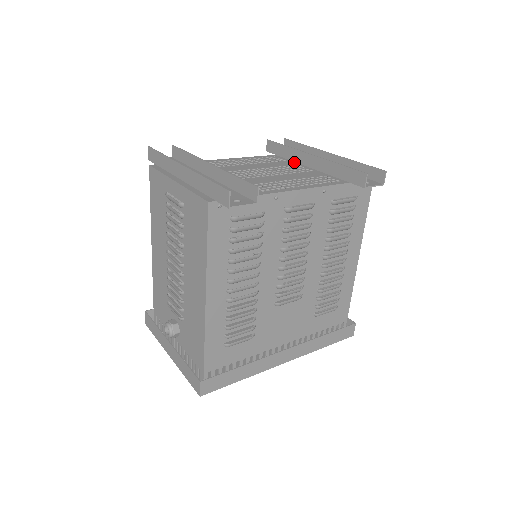
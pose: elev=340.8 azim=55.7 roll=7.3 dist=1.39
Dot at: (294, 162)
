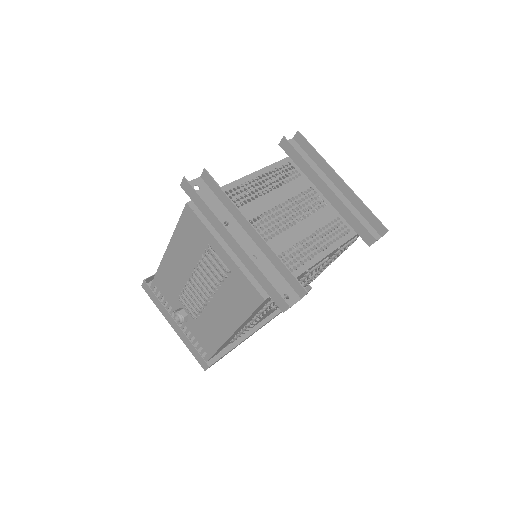
Dot at: (308, 180)
